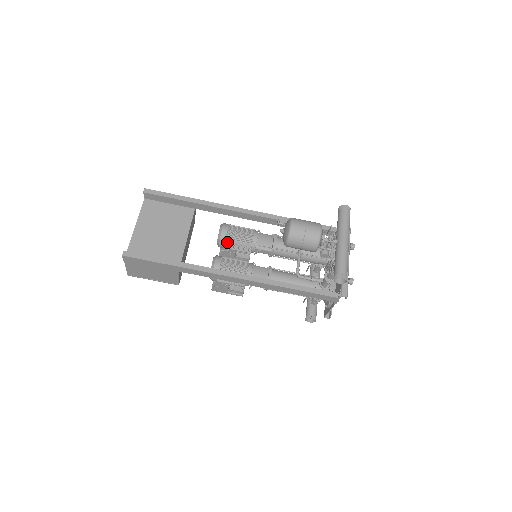
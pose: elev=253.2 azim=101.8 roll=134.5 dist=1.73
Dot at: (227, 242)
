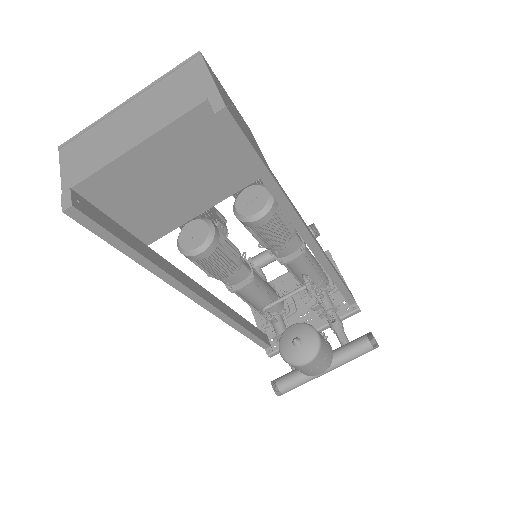
Dot at: (246, 227)
